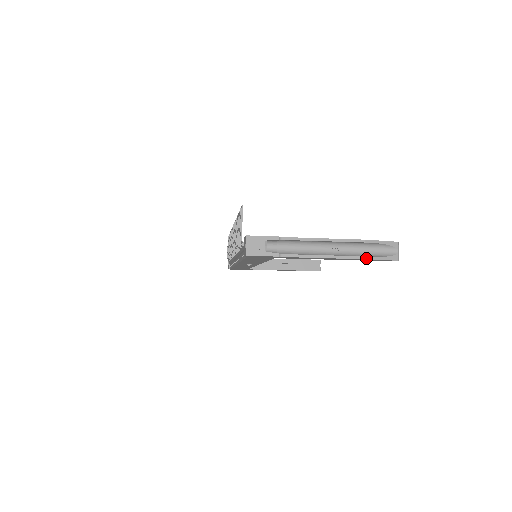
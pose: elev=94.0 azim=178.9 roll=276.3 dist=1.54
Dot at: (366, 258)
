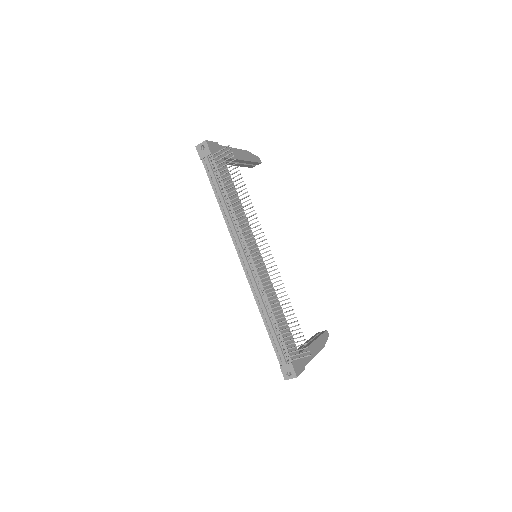
Dot at: occluded
